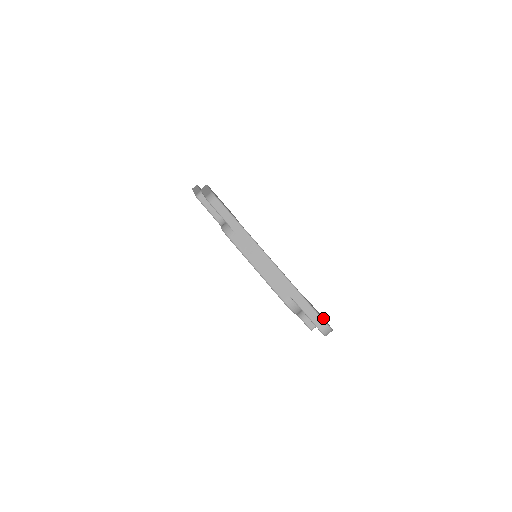
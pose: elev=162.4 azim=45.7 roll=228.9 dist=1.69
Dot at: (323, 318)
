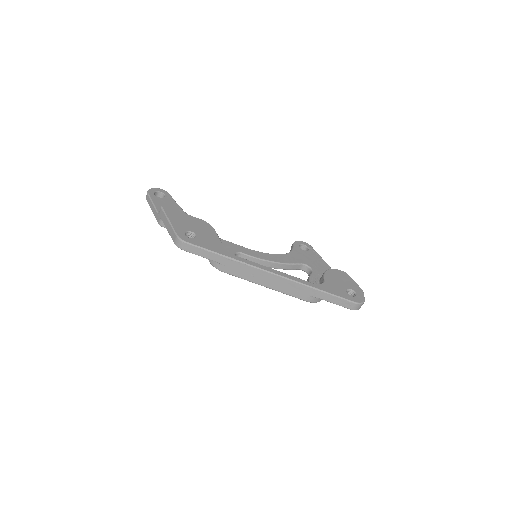
Dot at: (350, 283)
